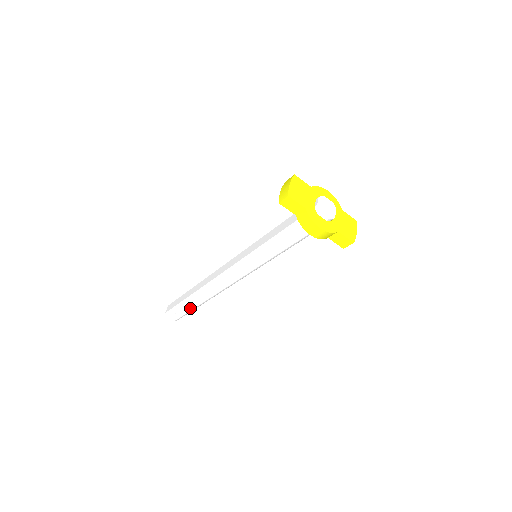
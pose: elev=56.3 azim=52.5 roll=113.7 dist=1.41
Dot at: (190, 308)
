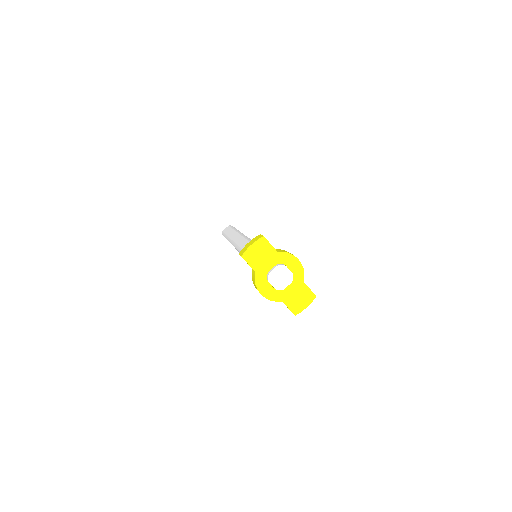
Dot at: occluded
